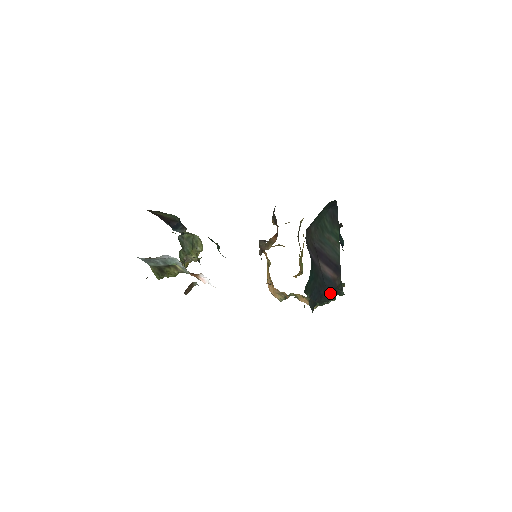
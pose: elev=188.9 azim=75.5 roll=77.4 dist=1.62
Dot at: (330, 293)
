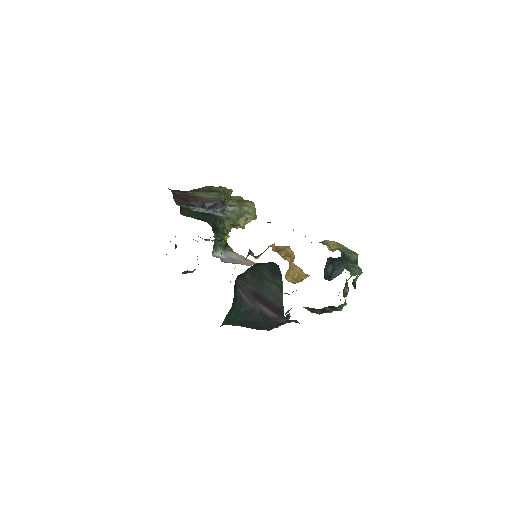
Dot at: (270, 326)
